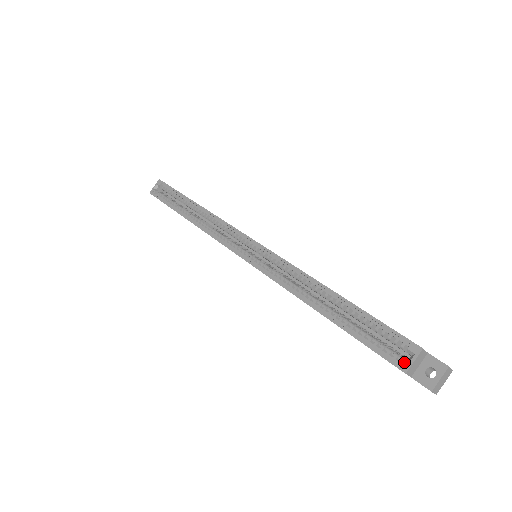
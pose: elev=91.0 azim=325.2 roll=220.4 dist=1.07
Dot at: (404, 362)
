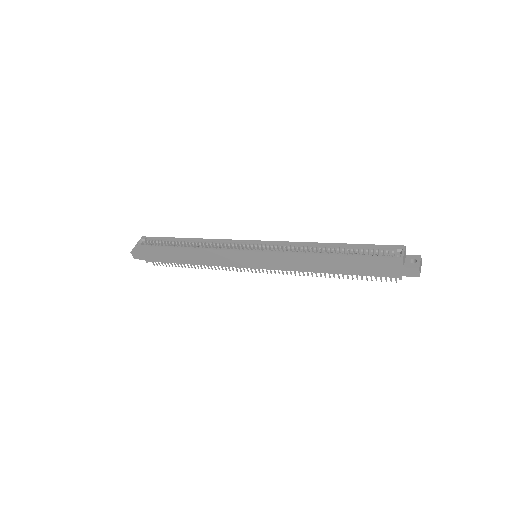
Dot at: (399, 254)
